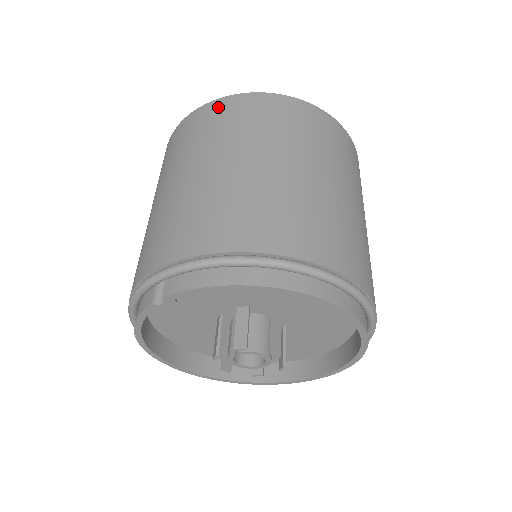
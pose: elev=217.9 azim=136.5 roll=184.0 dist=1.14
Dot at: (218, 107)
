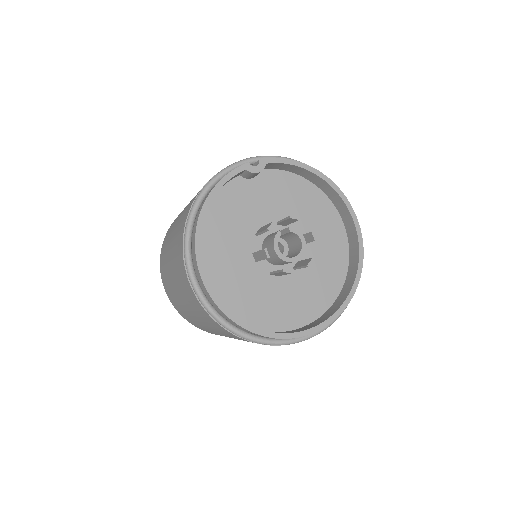
Dot at: occluded
